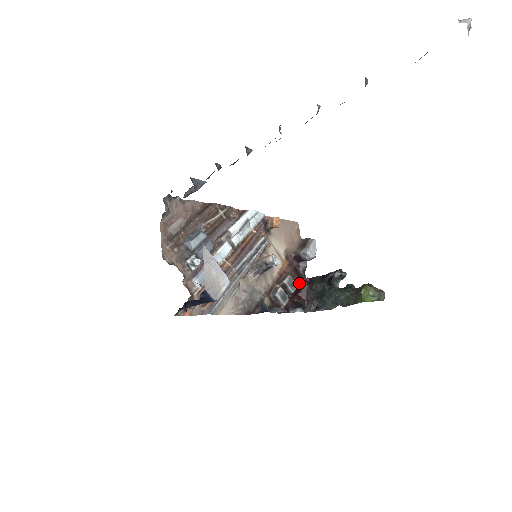
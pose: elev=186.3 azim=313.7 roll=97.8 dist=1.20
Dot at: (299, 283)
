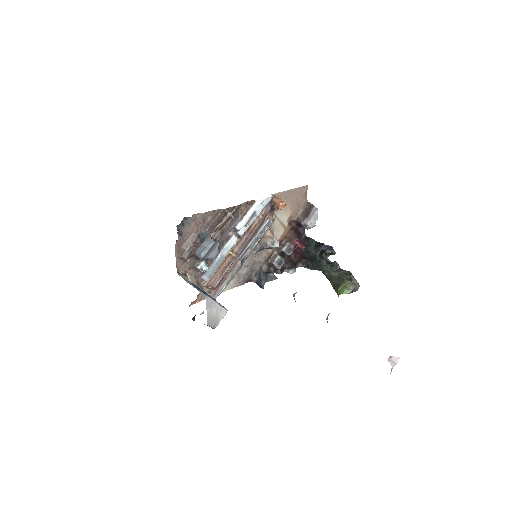
Dot at: (296, 246)
